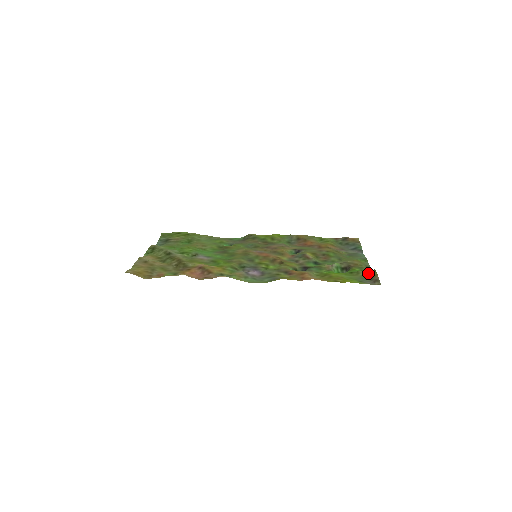
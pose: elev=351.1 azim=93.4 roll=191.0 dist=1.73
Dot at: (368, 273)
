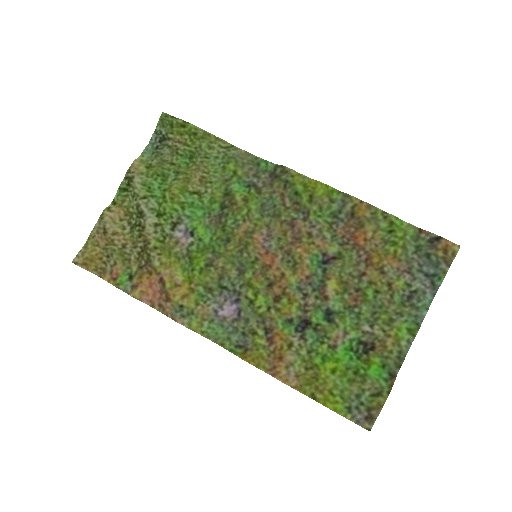
Dot at: (375, 392)
